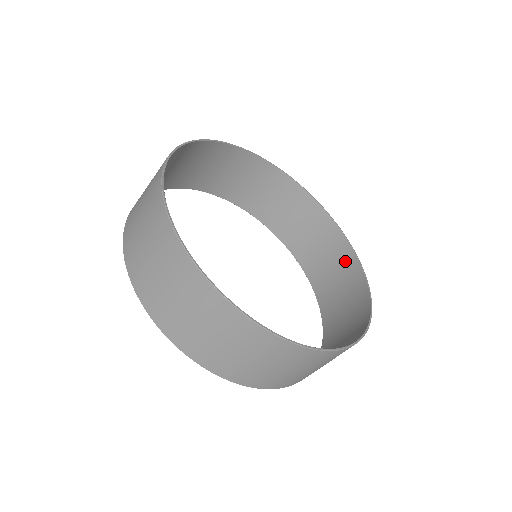
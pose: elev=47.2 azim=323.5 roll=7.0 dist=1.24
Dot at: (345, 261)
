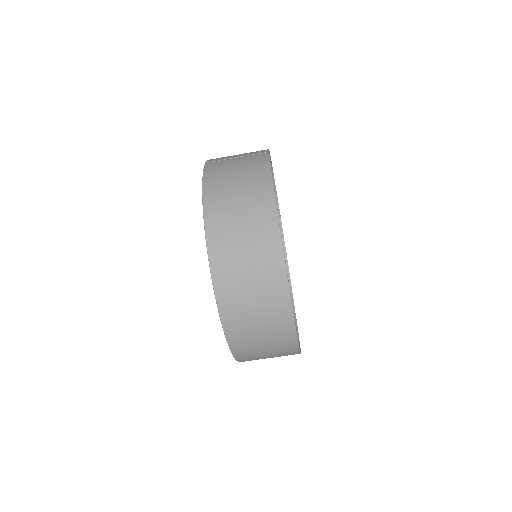
Dot at: occluded
